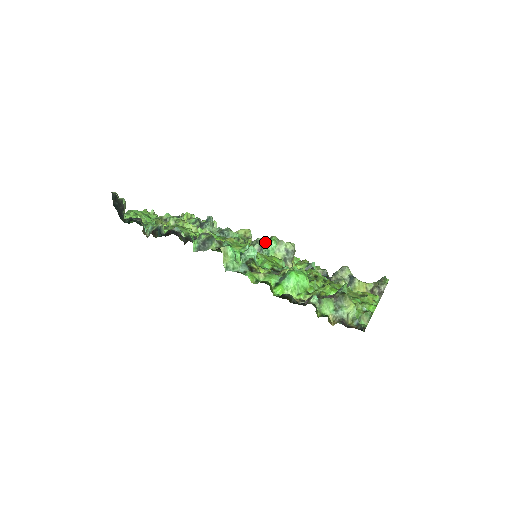
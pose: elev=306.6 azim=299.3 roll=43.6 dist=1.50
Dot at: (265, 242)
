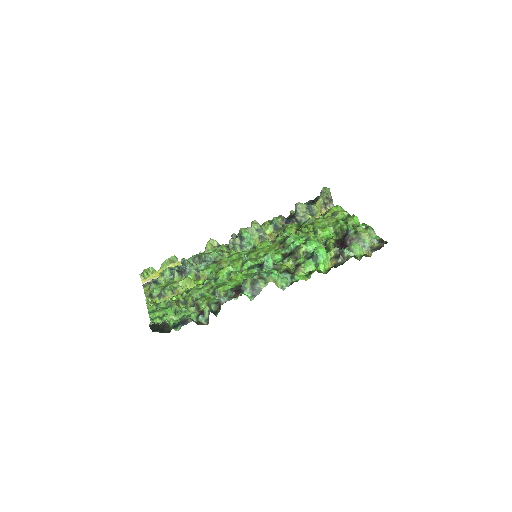
Dot at: (239, 239)
